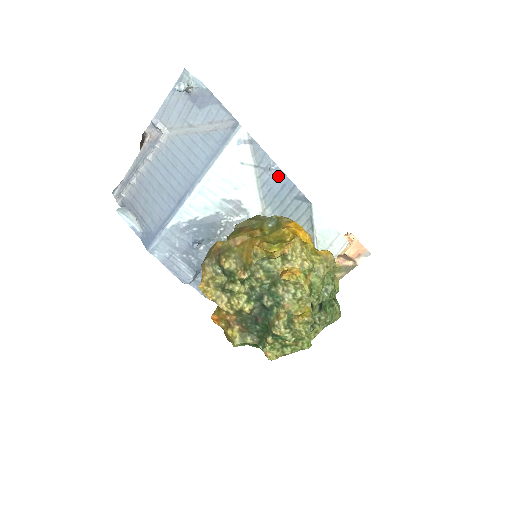
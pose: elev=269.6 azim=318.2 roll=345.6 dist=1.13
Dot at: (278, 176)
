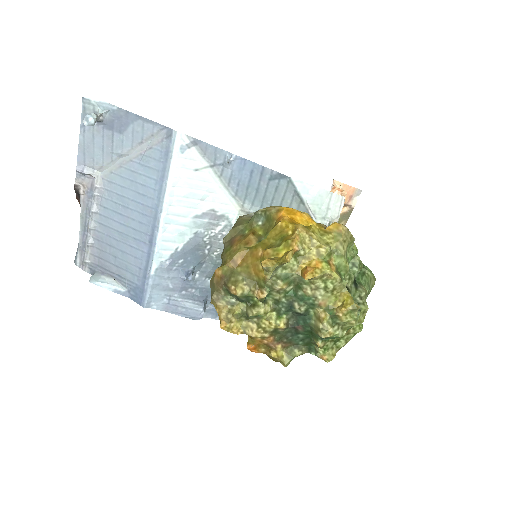
Dot at: (241, 165)
